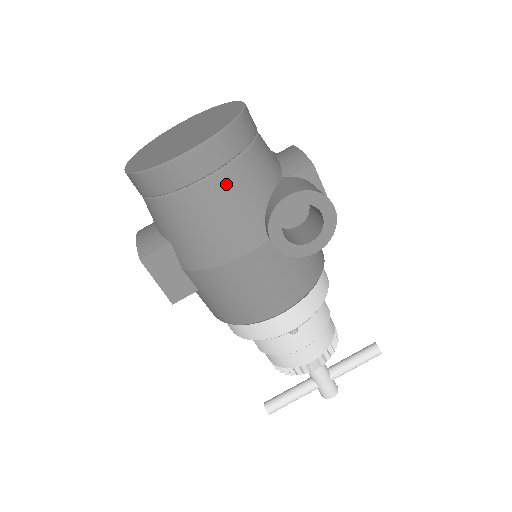
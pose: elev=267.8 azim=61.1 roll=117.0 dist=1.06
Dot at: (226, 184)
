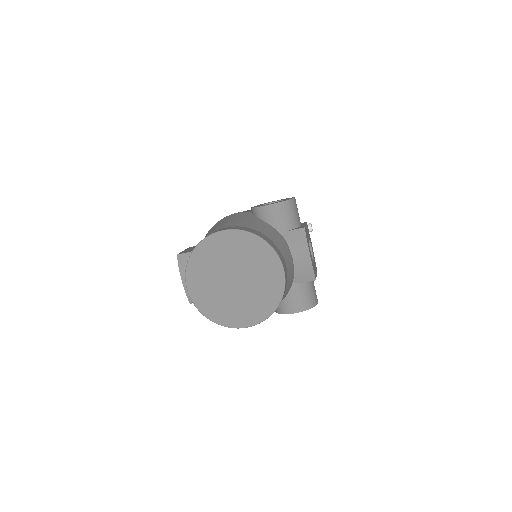
Dot at: occluded
